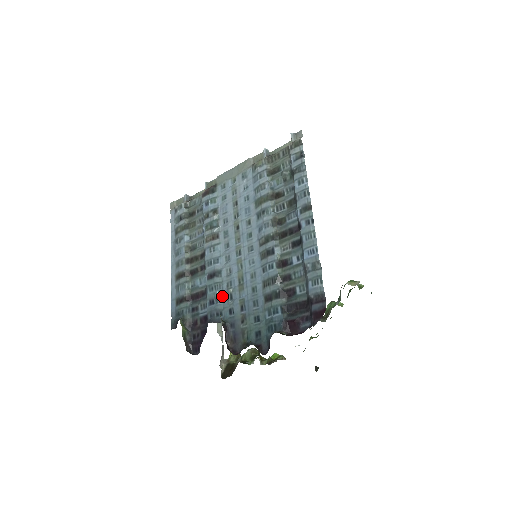
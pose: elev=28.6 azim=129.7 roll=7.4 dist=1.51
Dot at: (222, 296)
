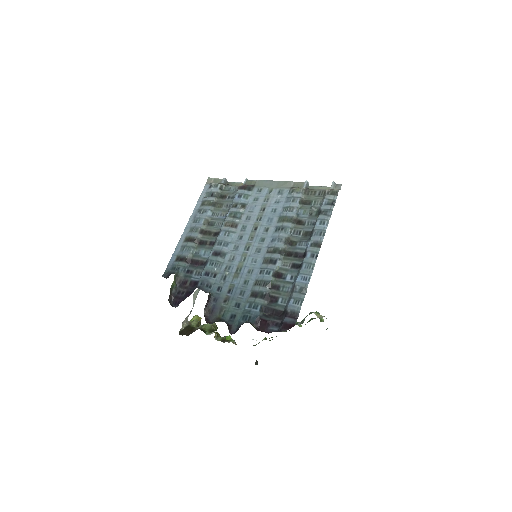
Dot at: (218, 274)
